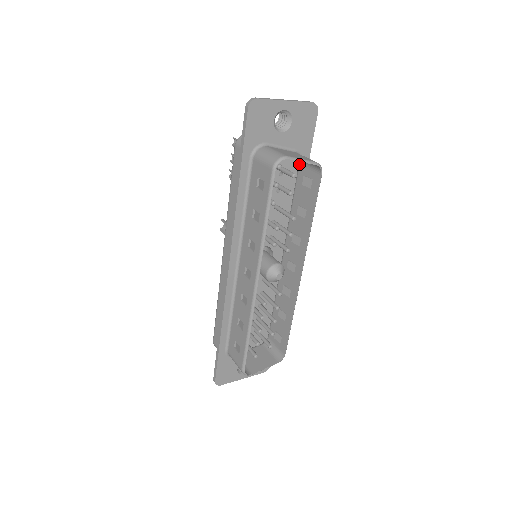
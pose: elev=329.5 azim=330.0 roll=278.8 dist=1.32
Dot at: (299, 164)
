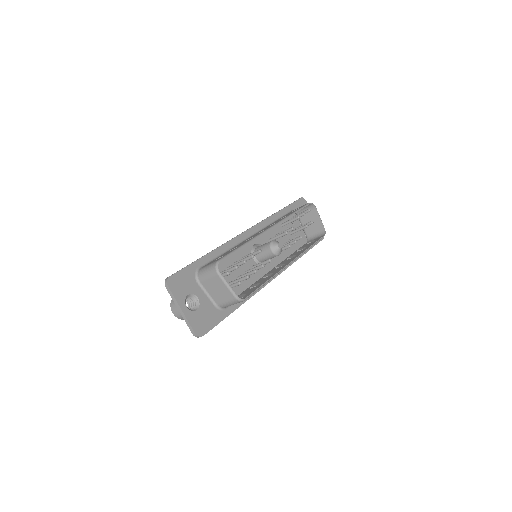
Dot at: occluded
